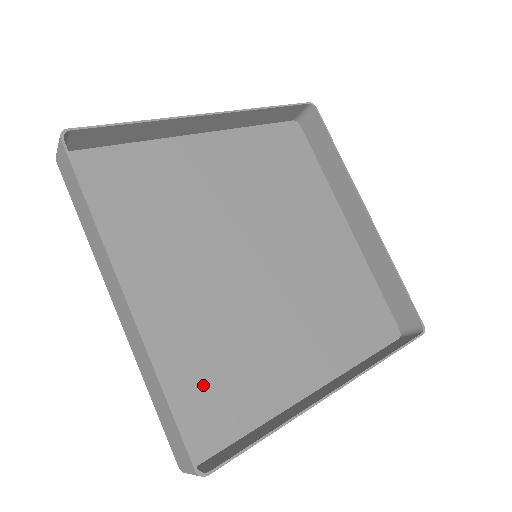
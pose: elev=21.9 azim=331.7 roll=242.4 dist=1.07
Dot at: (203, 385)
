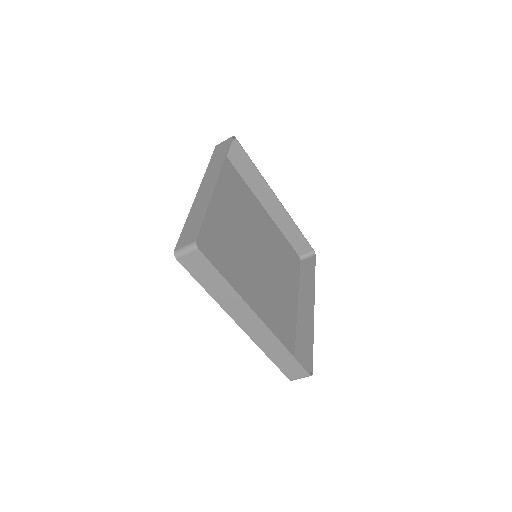
Dot at: occluded
